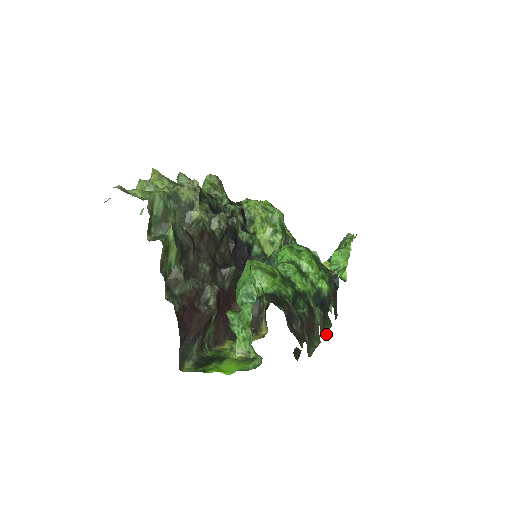
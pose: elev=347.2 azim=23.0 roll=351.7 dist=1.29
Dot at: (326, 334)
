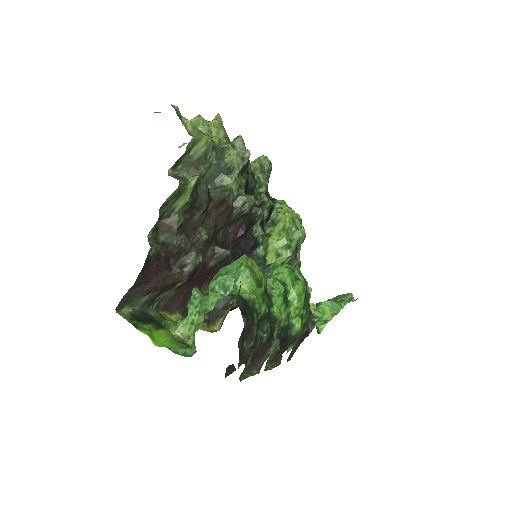
Dot at: (269, 369)
